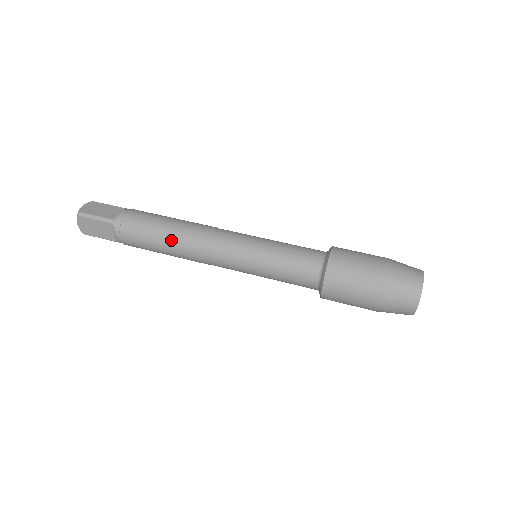
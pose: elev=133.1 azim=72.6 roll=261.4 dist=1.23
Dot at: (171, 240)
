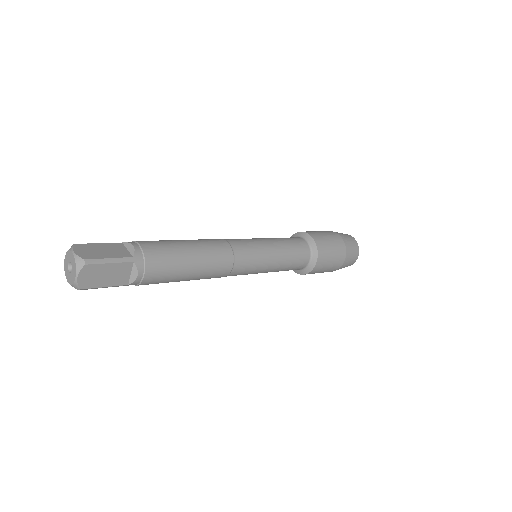
Dot at: (190, 240)
